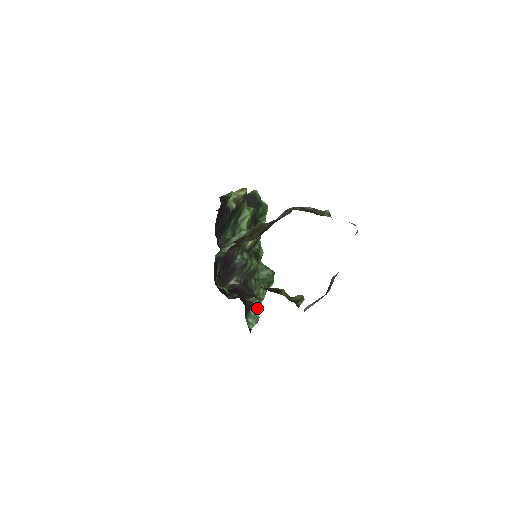
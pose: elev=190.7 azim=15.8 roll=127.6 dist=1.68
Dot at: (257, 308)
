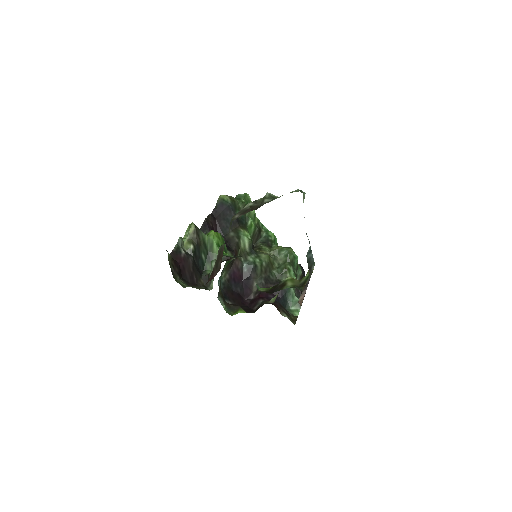
Dot at: (292, 294)
